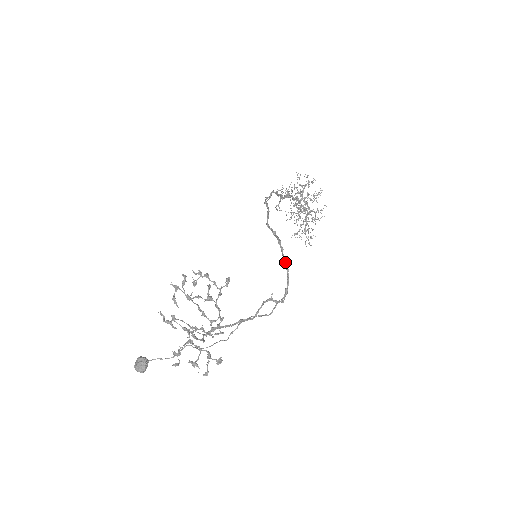
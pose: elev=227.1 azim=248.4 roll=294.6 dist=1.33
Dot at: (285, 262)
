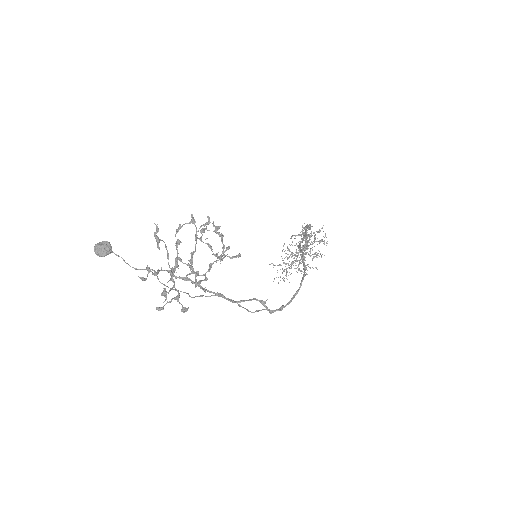
Dot at: (300, 287)
